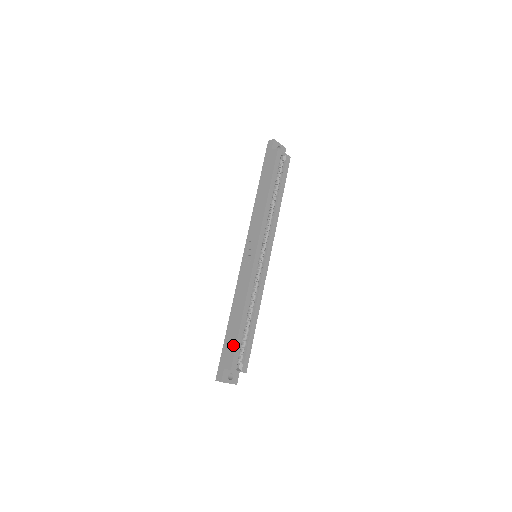
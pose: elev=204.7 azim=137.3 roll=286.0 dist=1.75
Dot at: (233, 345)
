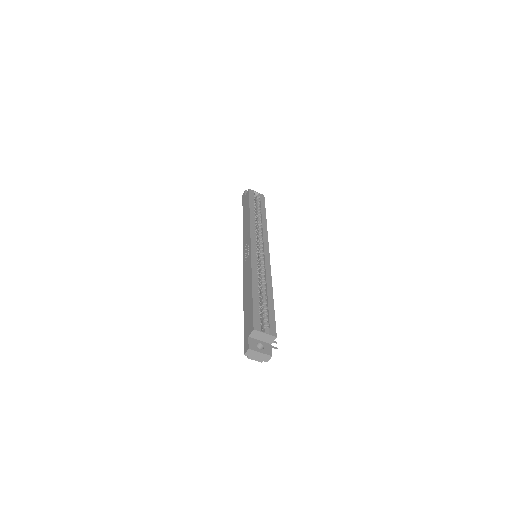
Dot at: (250, 312)
